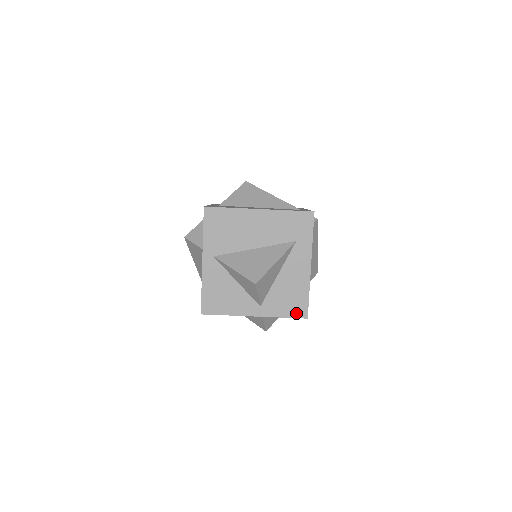
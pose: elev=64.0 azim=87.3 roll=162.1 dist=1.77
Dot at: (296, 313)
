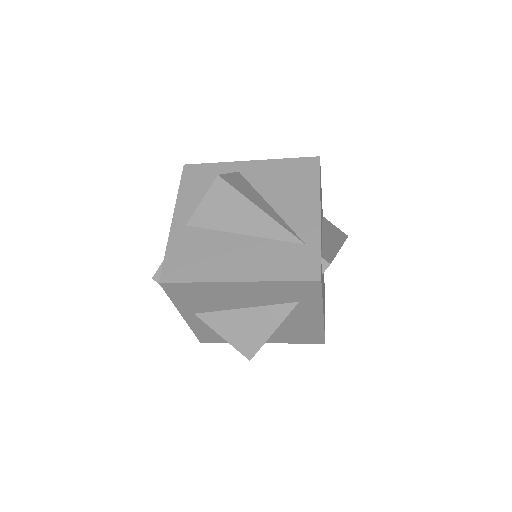
Dot at: (310, 341)
